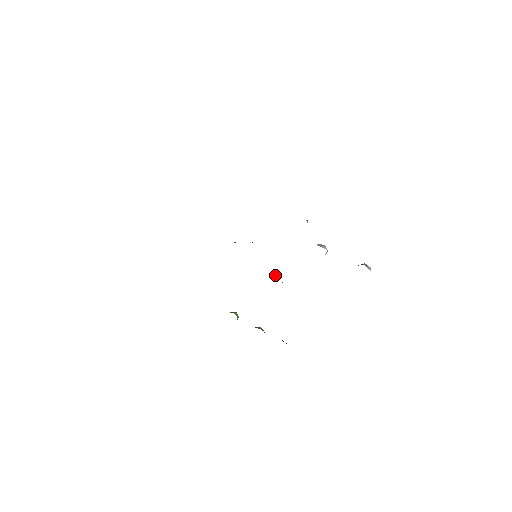
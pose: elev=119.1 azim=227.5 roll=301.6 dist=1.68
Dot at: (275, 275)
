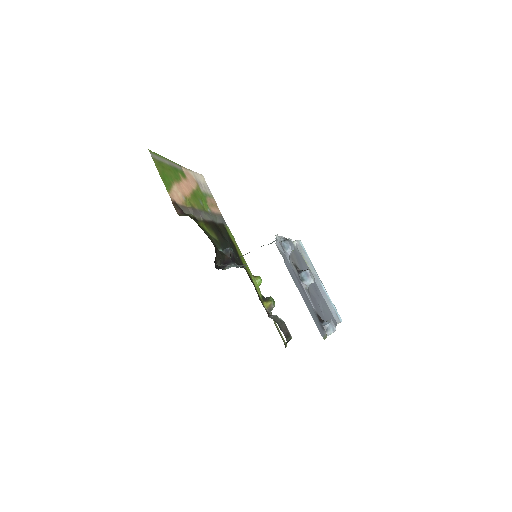
Dot at: (300, 253)
